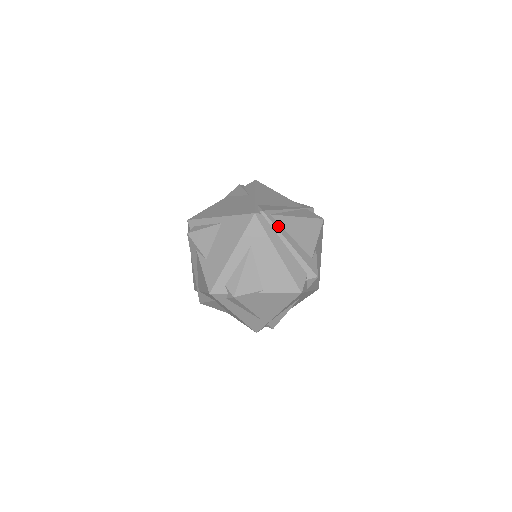
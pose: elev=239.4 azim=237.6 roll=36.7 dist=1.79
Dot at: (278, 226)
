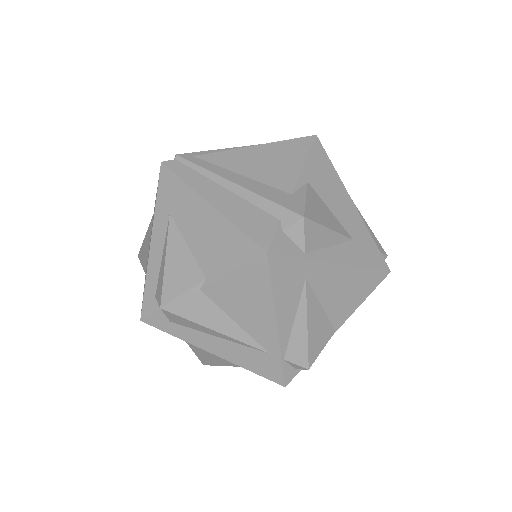
Dot at: (208, 166)
